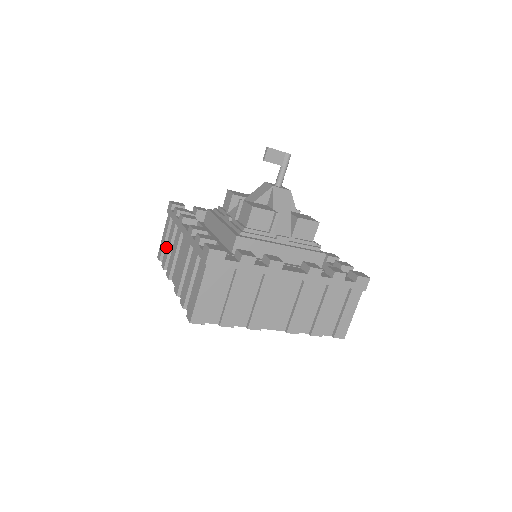
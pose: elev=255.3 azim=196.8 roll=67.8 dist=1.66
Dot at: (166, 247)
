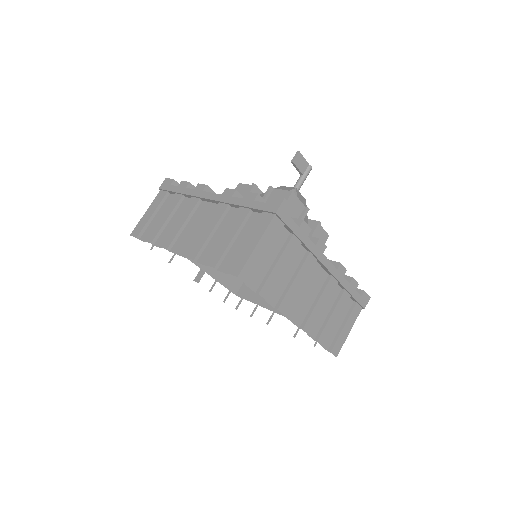
Dot at: (157, 221)
